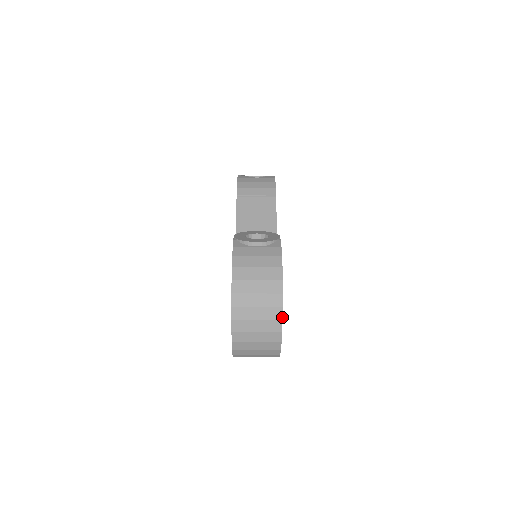
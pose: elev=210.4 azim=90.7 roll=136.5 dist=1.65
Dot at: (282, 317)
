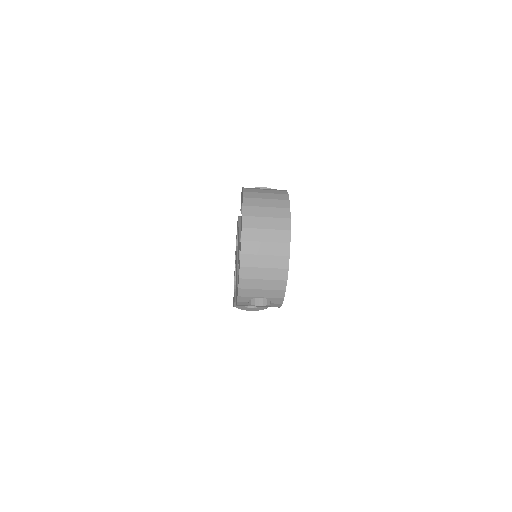
Dot at: (290, 216)
